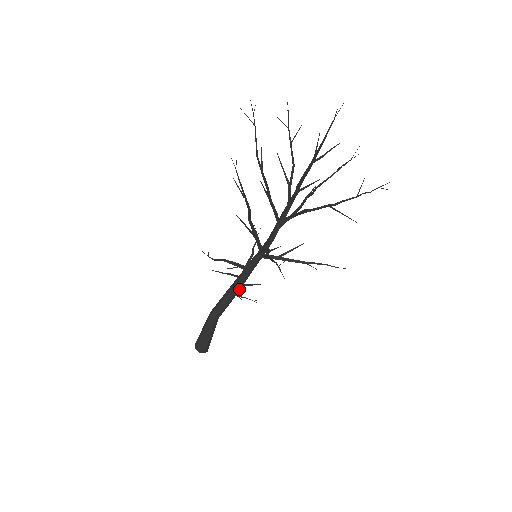
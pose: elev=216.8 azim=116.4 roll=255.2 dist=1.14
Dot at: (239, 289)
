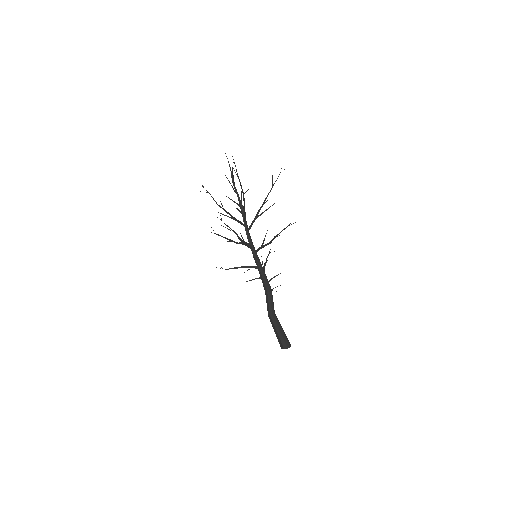
Dot at: (268, 285)
